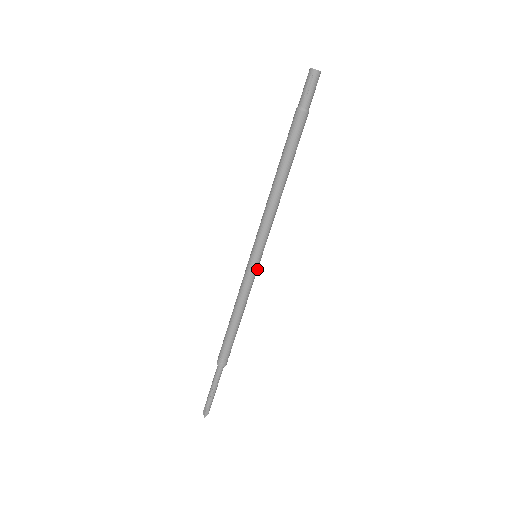
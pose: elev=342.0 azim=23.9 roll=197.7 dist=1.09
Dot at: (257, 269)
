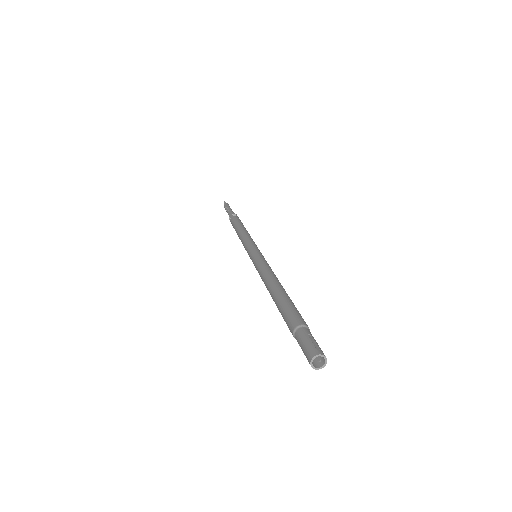
Dot at: occluded
